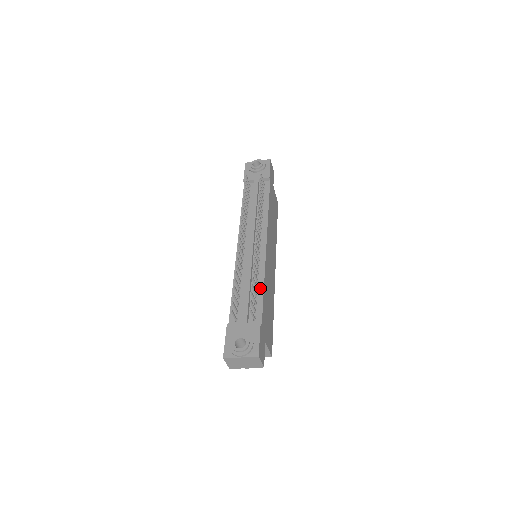
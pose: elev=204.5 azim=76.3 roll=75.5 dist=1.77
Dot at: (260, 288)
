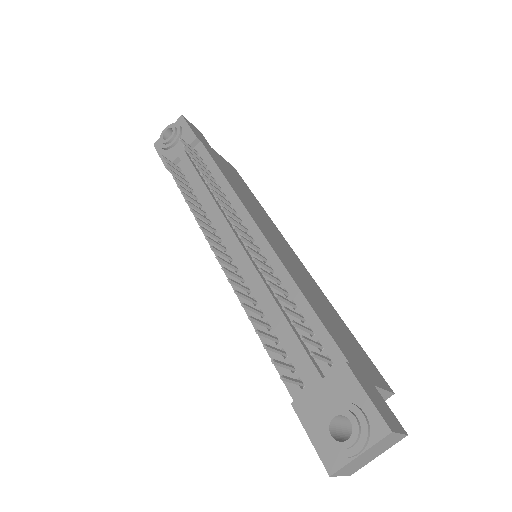
Dot at: (299, 302)
